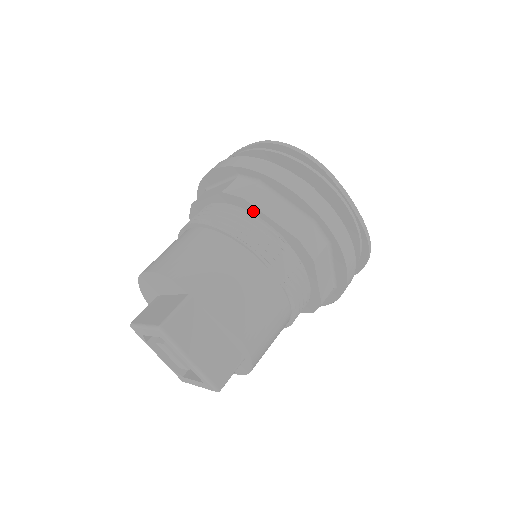
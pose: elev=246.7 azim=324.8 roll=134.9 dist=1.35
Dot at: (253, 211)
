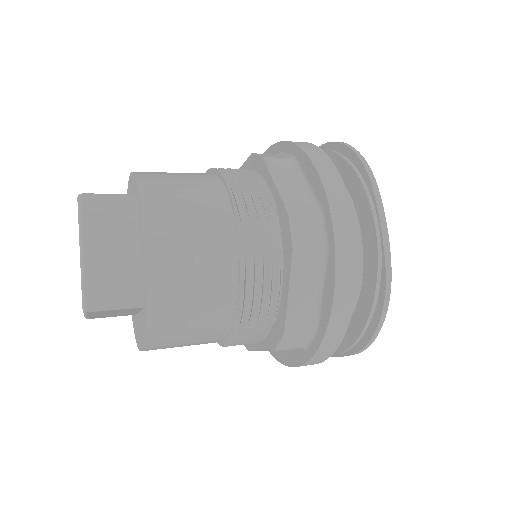
Dot at: (265, 175)
